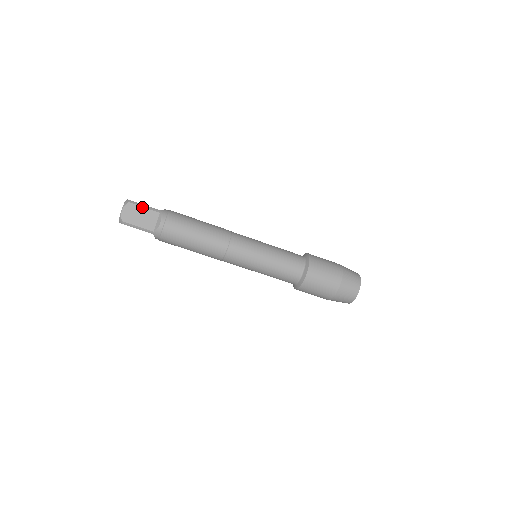
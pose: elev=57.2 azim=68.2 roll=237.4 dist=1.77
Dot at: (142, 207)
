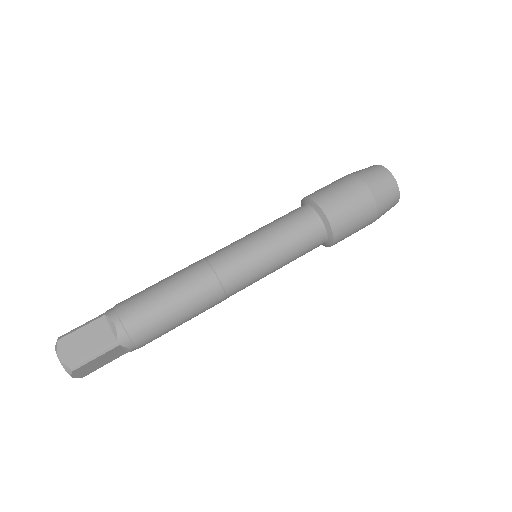
Dot at: (78, 330)
